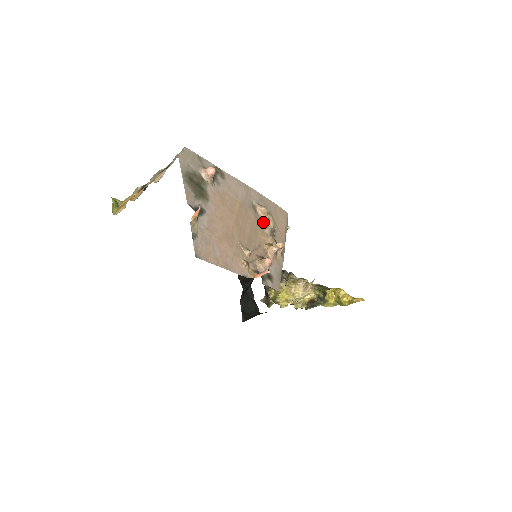
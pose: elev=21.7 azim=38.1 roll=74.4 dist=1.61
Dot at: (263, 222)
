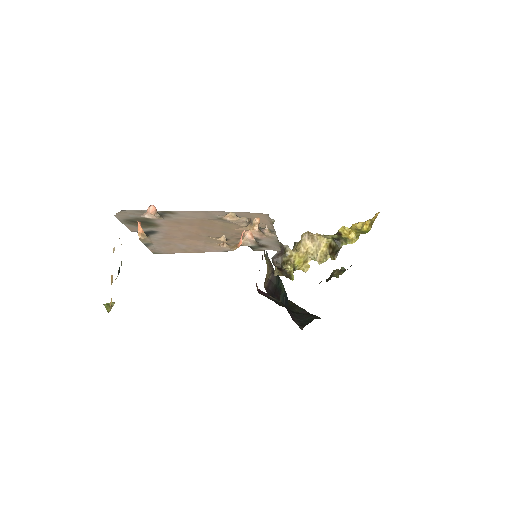
Dot at: (236, 223)
